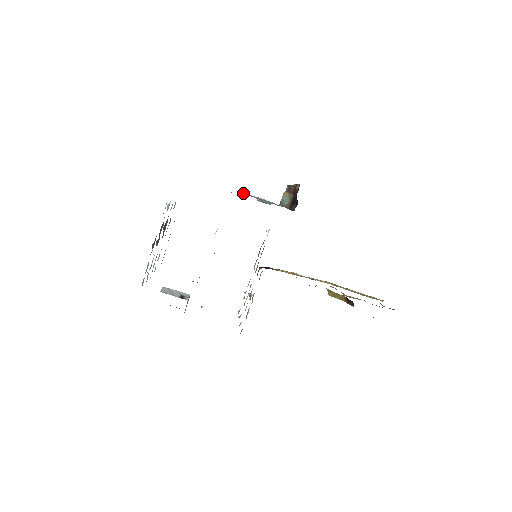
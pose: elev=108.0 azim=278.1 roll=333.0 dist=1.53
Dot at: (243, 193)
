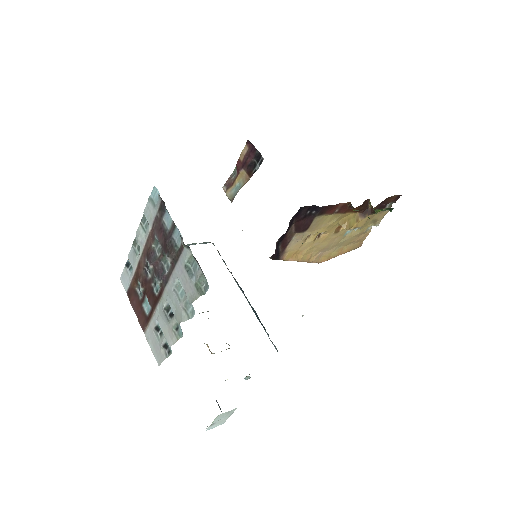
Dot at: occluded
